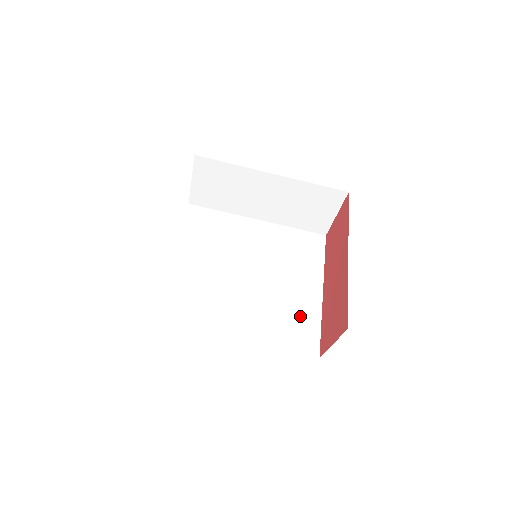
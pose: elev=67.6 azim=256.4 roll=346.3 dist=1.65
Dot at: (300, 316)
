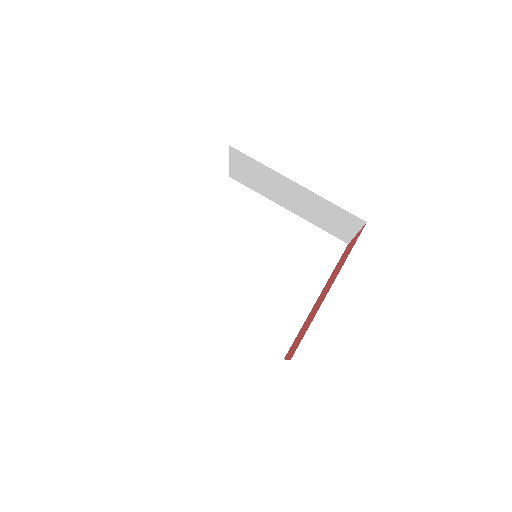
Dot at: (284, 316)
